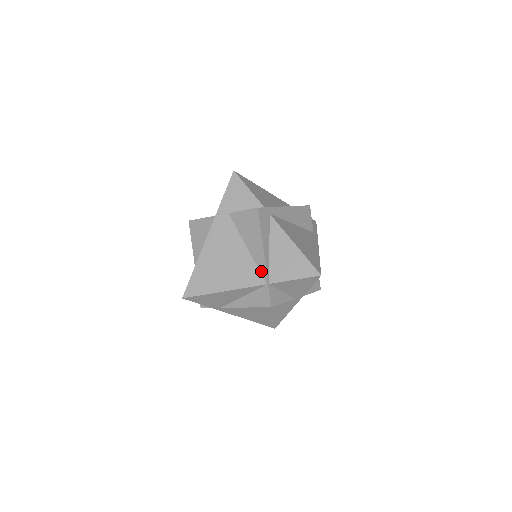
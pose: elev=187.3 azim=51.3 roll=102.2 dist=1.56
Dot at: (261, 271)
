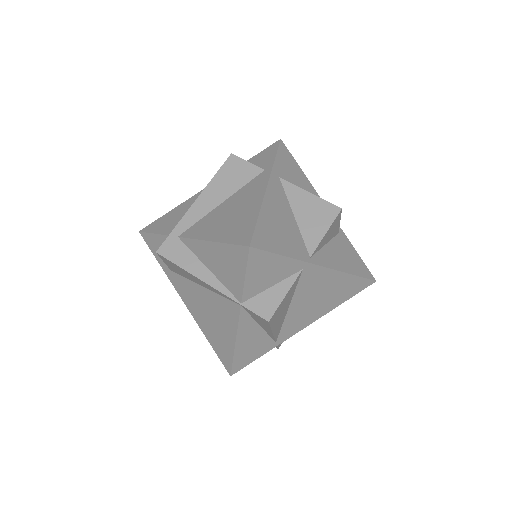
Dot at: (226, 298)
